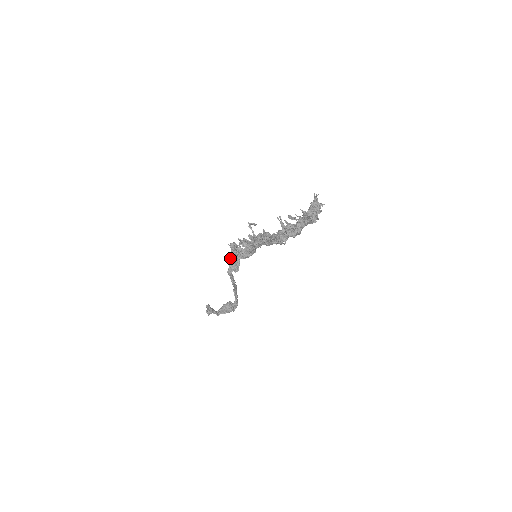
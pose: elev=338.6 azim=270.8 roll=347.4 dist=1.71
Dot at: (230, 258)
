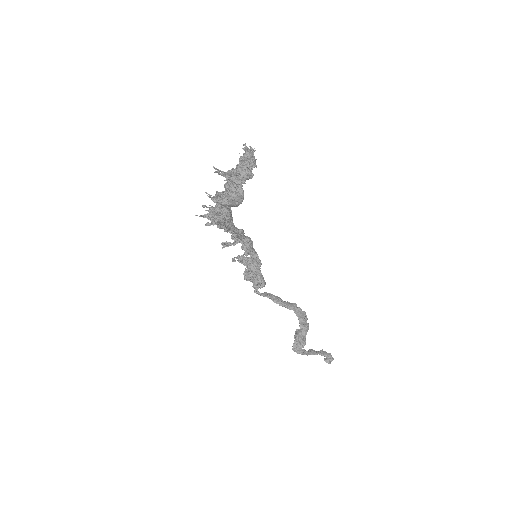
Dot at: (246, 274)
